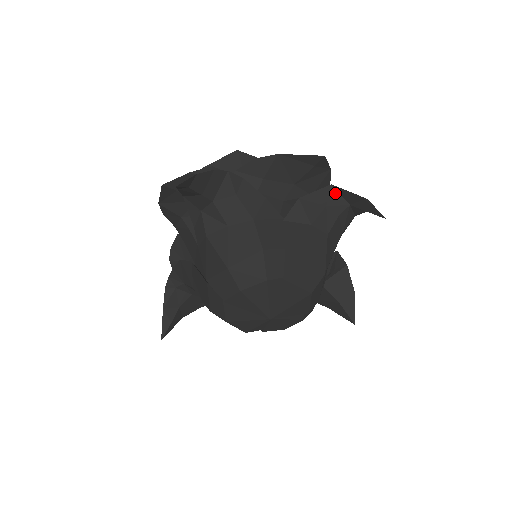
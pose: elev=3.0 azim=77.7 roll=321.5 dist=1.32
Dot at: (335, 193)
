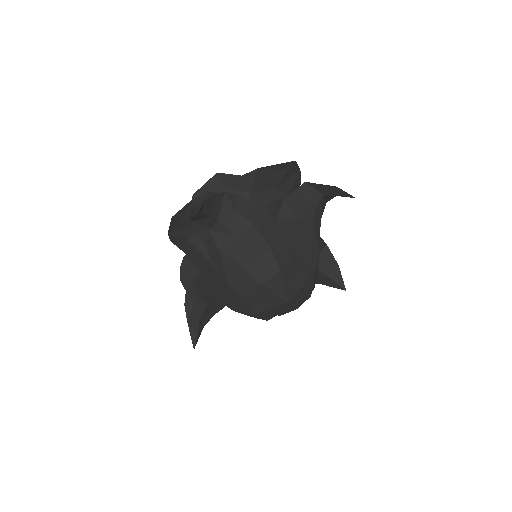
Dot at: (310, 188)
